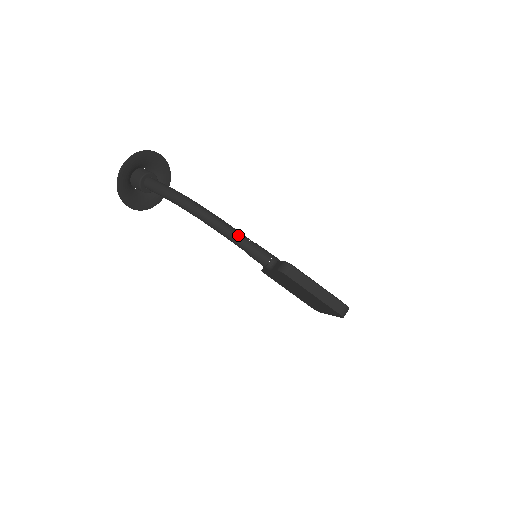
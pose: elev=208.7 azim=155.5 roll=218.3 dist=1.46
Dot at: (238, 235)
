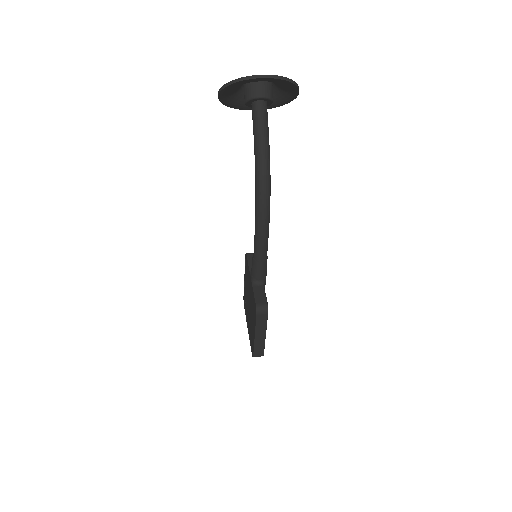
Dot at: (264, 245)
